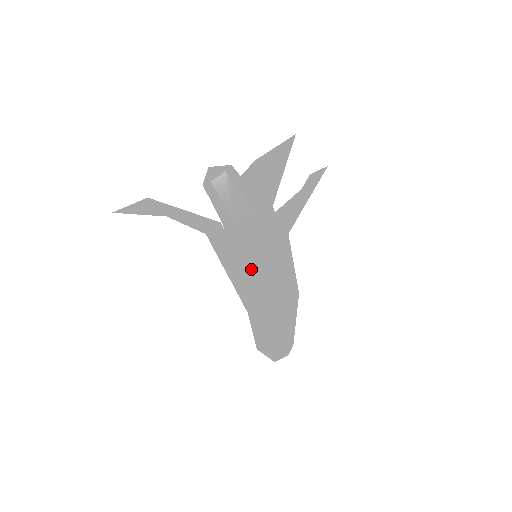
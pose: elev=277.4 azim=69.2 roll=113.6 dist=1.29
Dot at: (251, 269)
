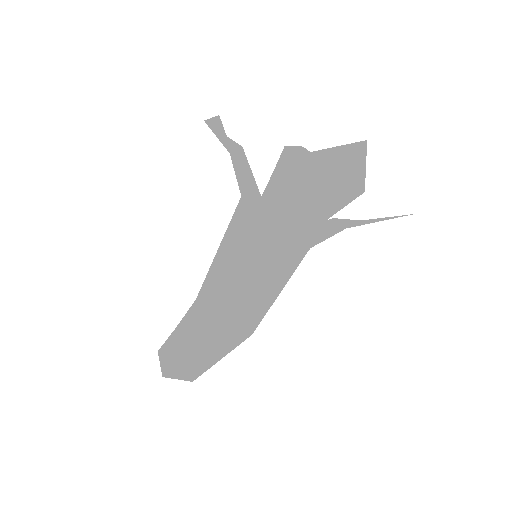
Dot at: occluded
